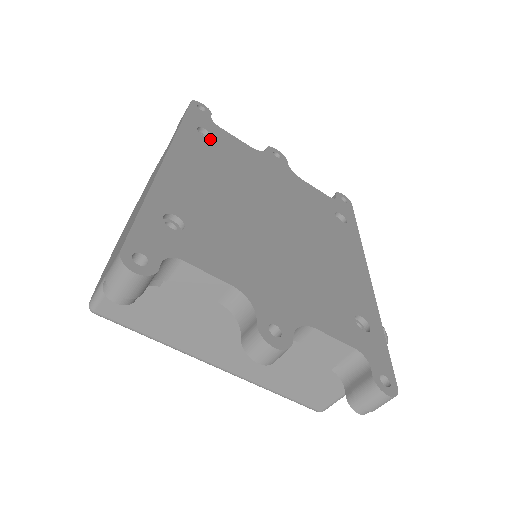
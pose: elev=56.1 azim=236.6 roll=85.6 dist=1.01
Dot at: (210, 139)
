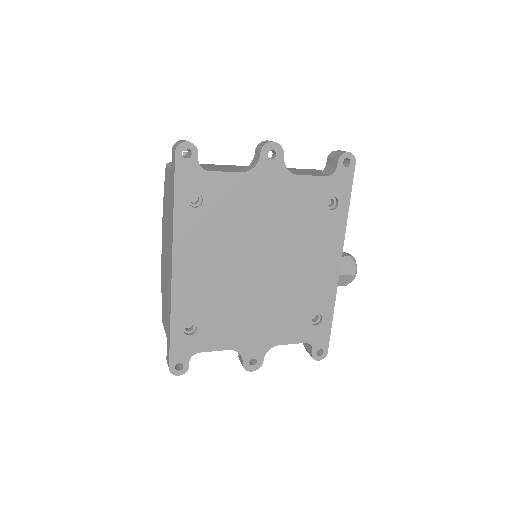
Dot at: (201, 206)
